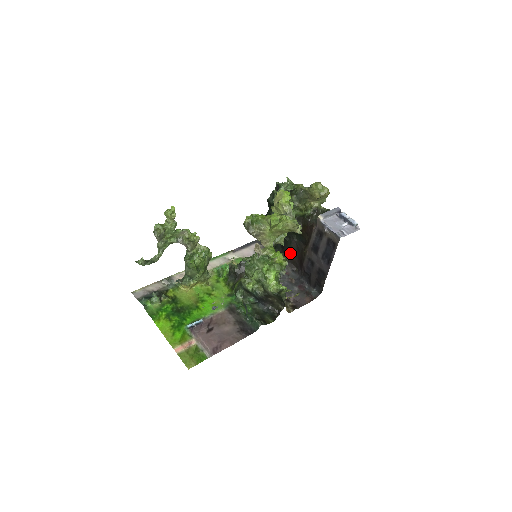
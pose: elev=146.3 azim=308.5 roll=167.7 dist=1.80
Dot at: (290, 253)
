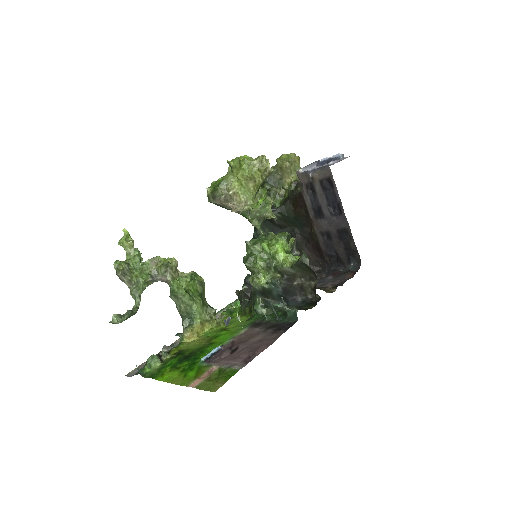
Dot at: (302, 252)
